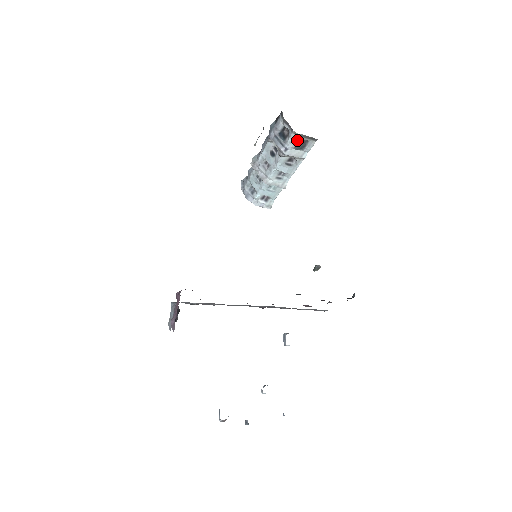
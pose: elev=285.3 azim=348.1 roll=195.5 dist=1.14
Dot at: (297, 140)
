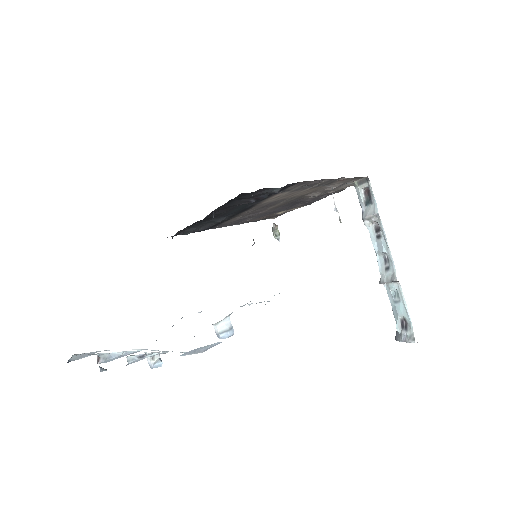
Dot at: (361, 193)
